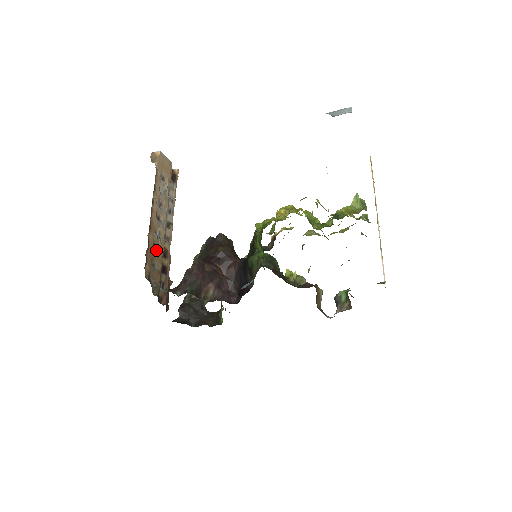
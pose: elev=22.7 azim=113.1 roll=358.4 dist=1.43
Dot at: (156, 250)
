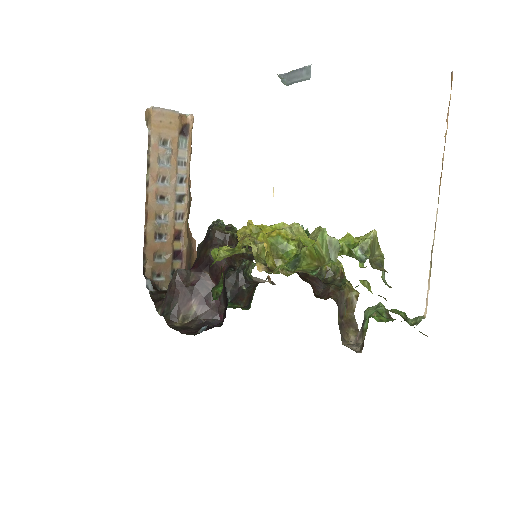
Dot at: (163, 237)
